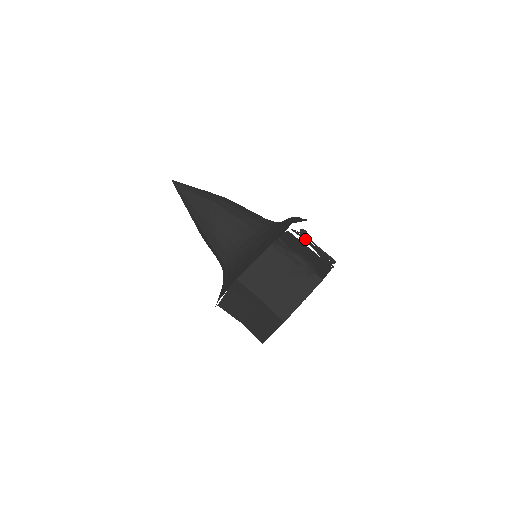
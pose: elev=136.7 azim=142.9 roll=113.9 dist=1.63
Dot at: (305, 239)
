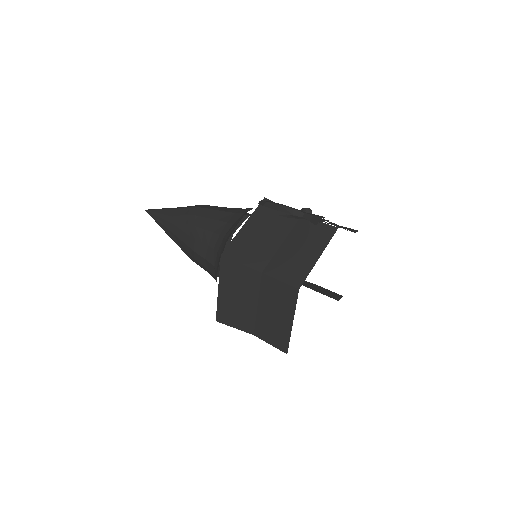
Dot at: occluded
